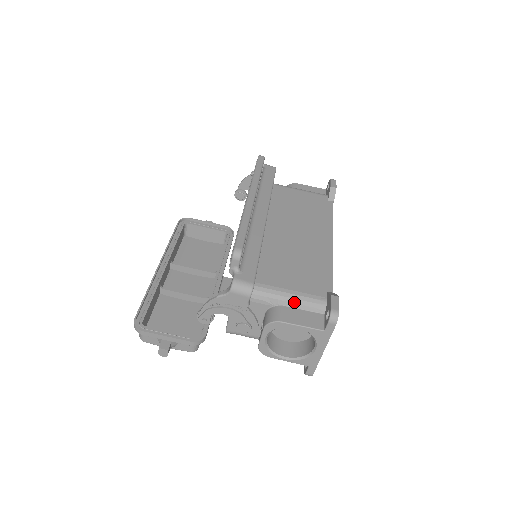
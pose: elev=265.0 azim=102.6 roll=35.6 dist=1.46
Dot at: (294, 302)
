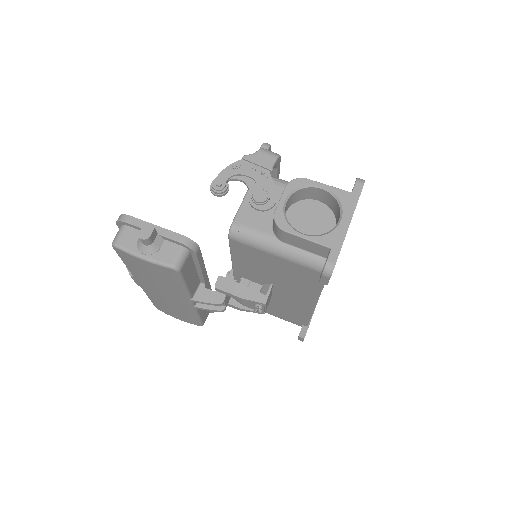
Dot at: occluded
